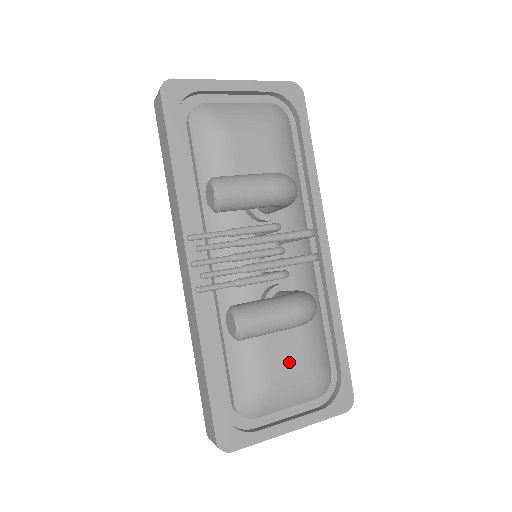
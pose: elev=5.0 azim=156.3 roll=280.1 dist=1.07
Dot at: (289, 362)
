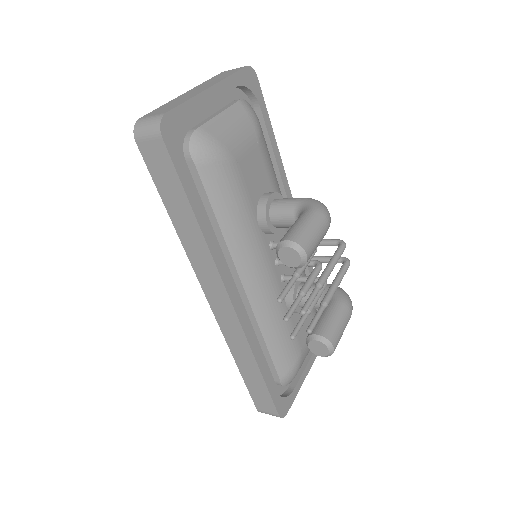
Dot at: occluded
